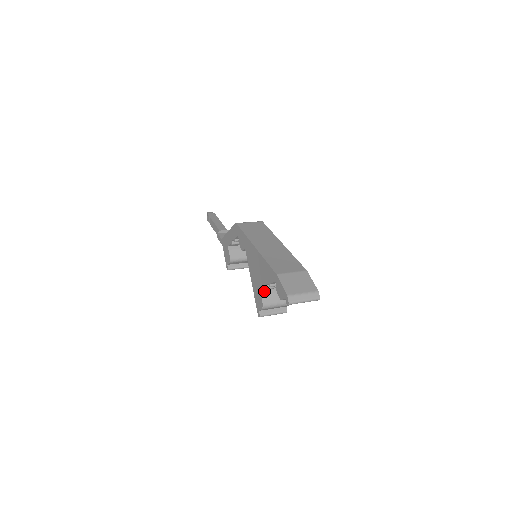
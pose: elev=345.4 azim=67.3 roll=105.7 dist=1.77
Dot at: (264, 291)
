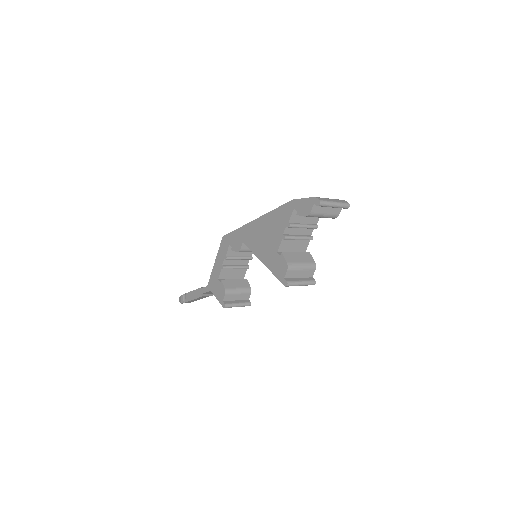
Dot at: occluded
